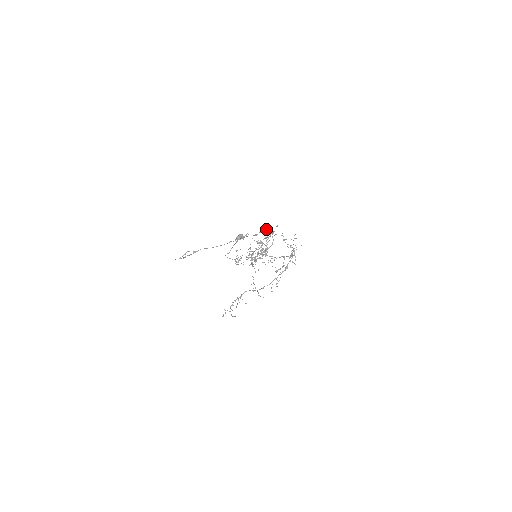
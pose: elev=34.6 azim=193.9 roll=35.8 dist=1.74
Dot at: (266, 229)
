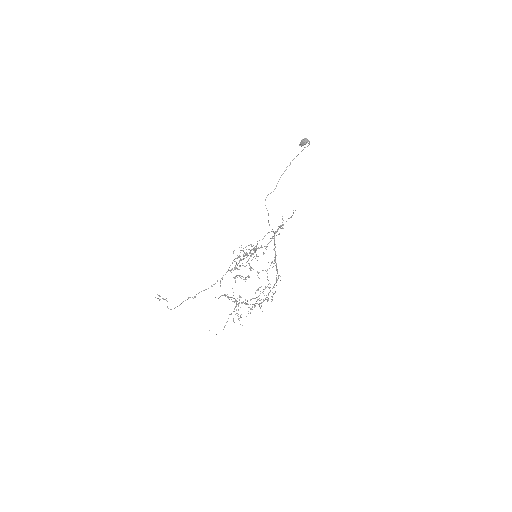
Dot at: (243, 251)
